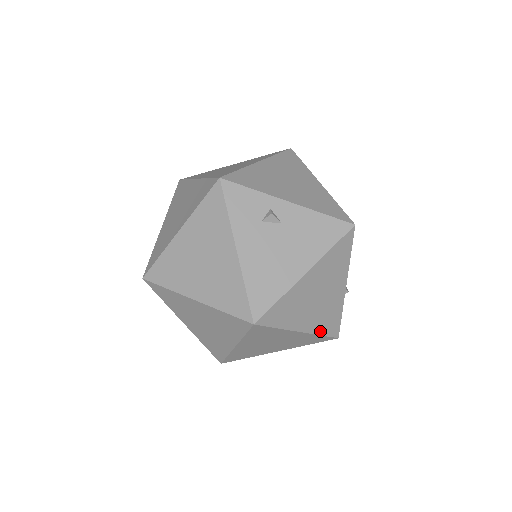
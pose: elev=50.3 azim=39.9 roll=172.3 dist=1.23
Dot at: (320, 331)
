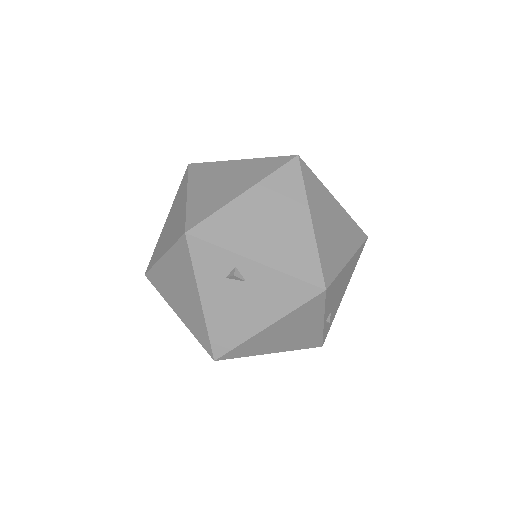
Dot at: (297, 348)
